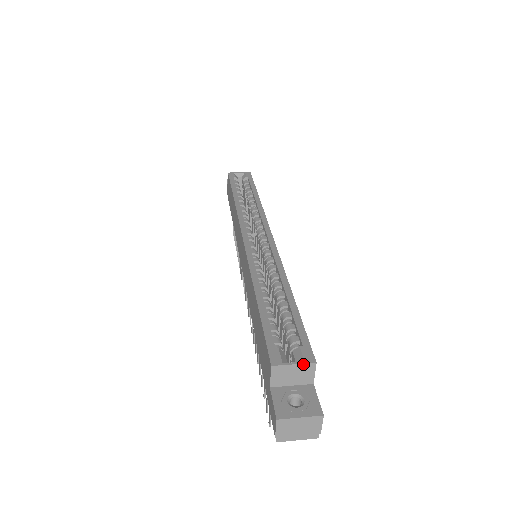
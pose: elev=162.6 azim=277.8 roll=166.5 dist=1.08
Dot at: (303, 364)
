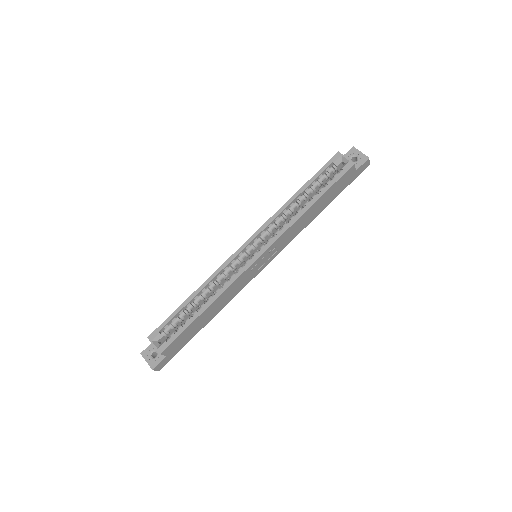
Dot at: (156, 349)
